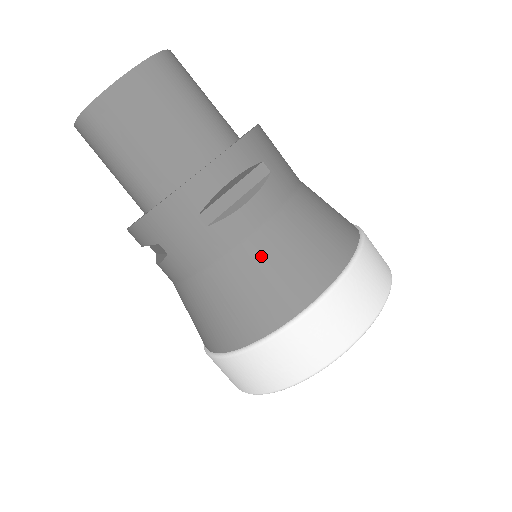
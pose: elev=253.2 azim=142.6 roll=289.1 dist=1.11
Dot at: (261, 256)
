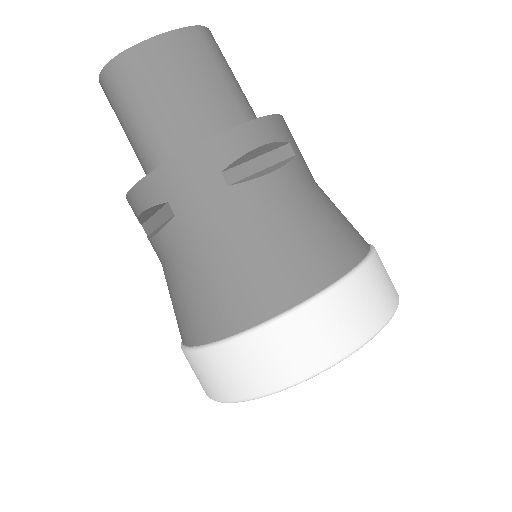
Dot at: (280, 228)
